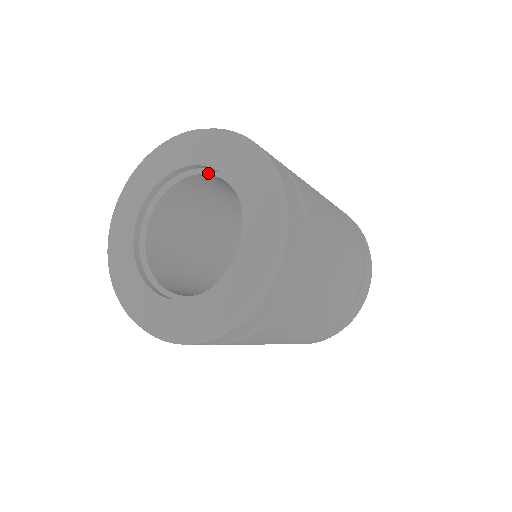
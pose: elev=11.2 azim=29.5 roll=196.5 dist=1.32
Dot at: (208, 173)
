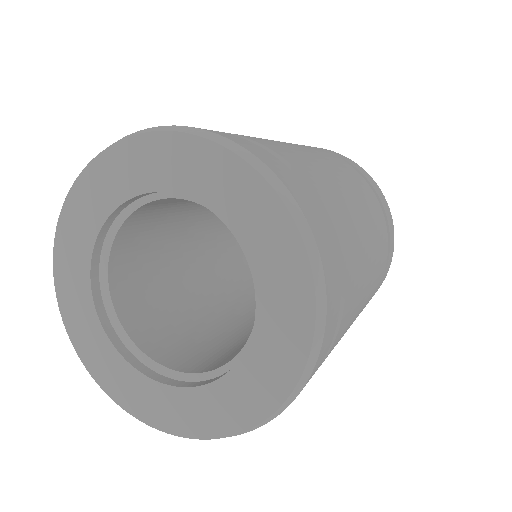
Dot at: occluded
